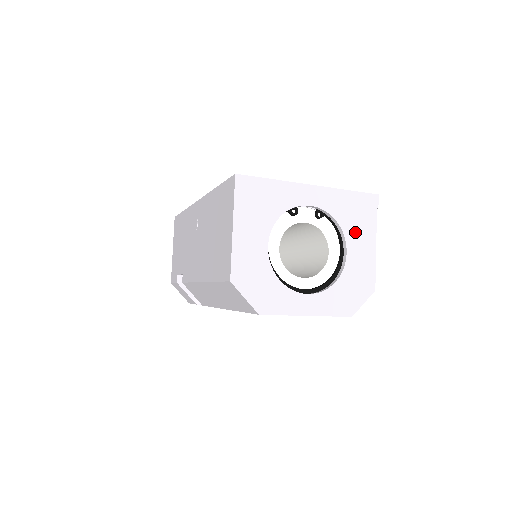
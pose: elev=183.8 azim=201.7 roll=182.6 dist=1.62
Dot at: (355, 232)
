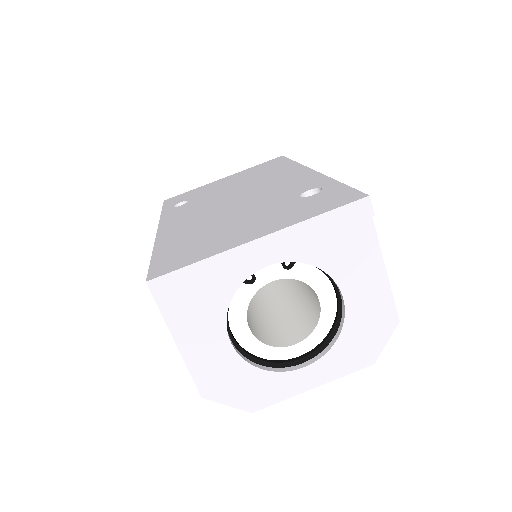
Dot at: (347, 266)
